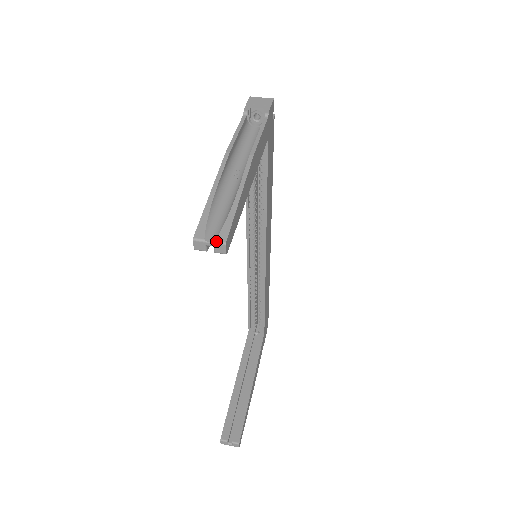
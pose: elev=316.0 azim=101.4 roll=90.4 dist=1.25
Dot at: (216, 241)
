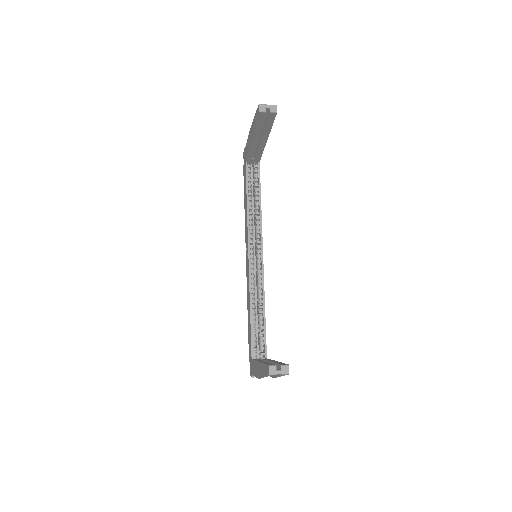
Dot at: occluded
